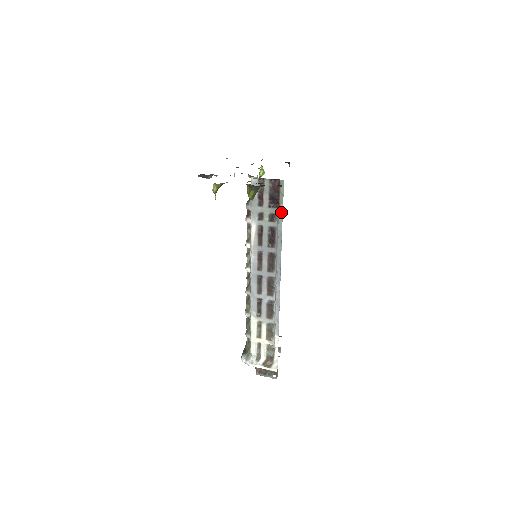
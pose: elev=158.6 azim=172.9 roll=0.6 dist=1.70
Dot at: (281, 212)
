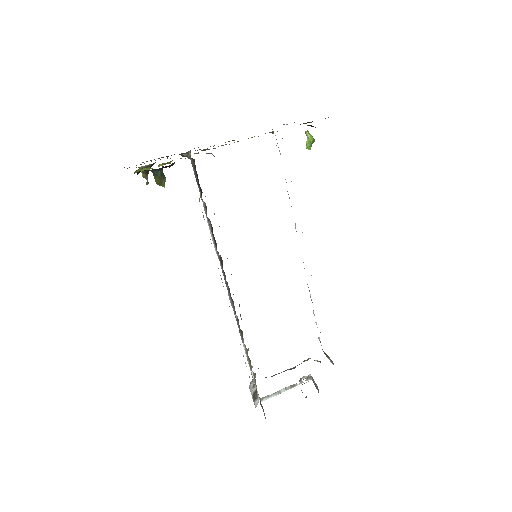
Dot at: occluded
